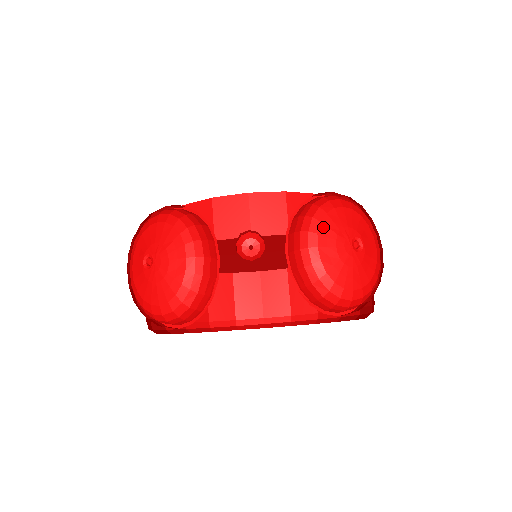
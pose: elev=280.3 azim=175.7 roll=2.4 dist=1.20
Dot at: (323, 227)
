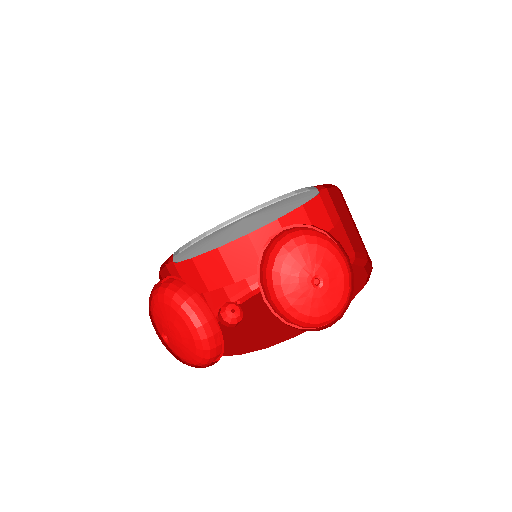
Dot at: (284, 277)
